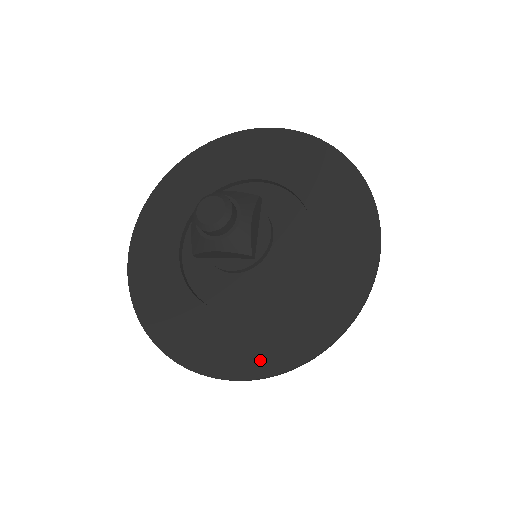
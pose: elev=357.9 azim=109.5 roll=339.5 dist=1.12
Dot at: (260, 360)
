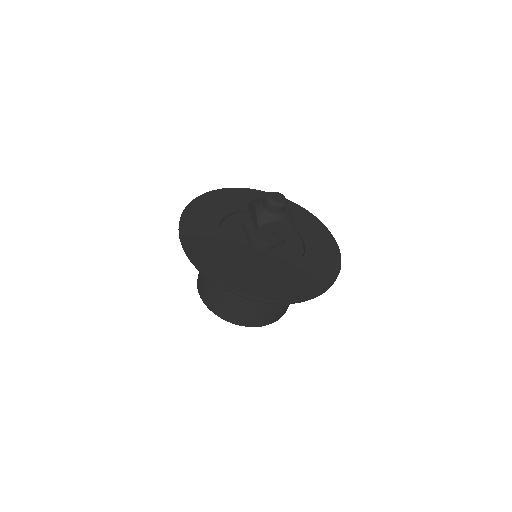
Dot at: (303, 290)
